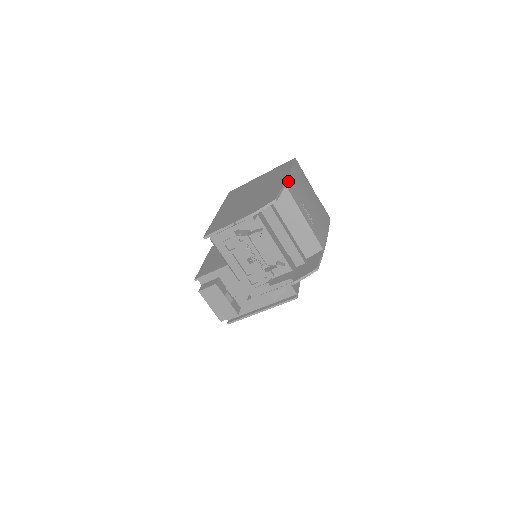
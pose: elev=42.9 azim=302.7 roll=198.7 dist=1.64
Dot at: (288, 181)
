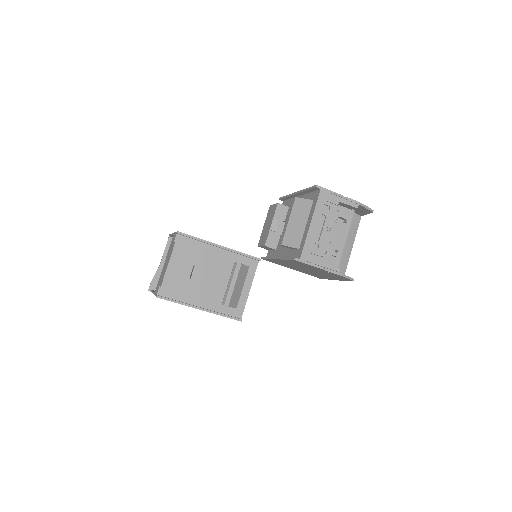
Dot at: occluded
